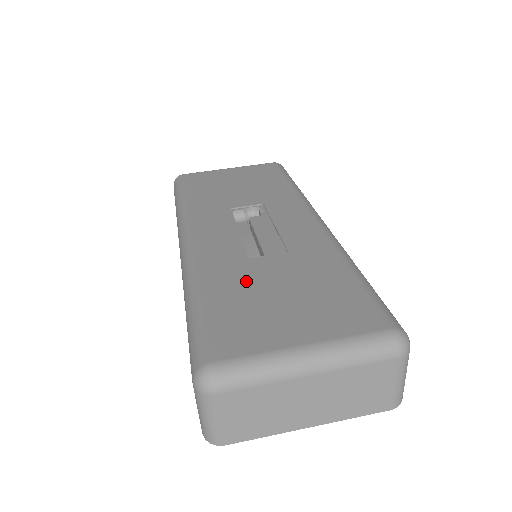
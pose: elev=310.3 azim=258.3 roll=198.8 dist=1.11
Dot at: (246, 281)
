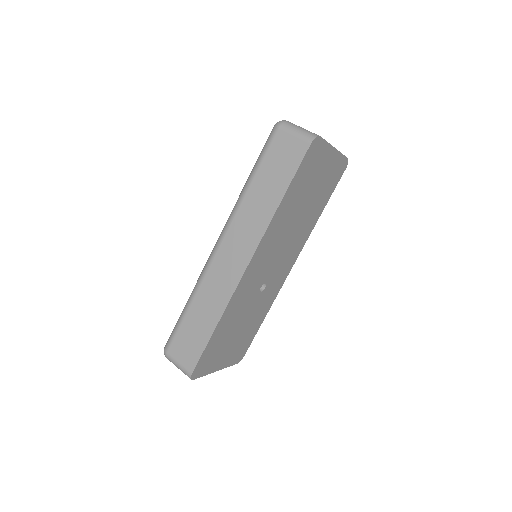
Dot at: occluded
